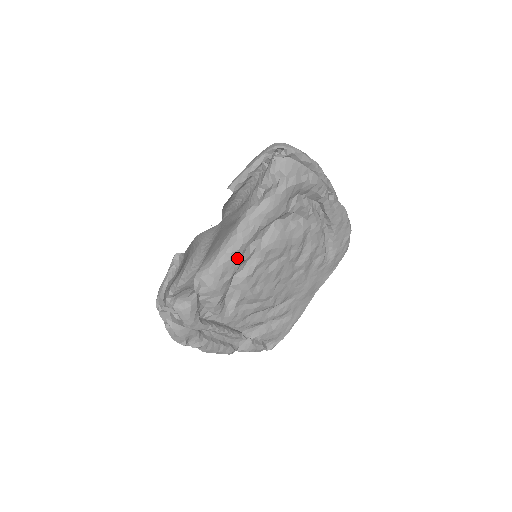
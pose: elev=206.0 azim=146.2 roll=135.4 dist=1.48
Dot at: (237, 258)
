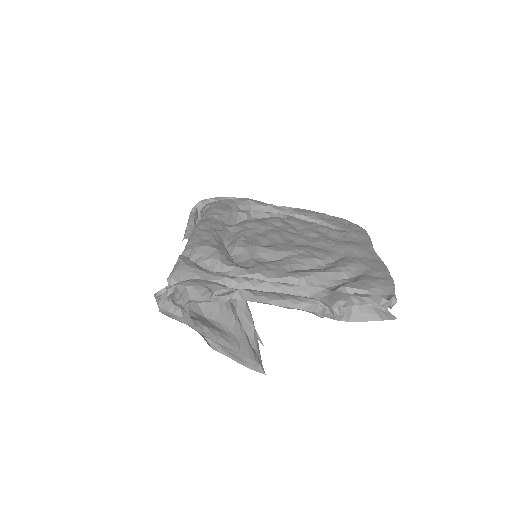
Dot at: (208, 230)
